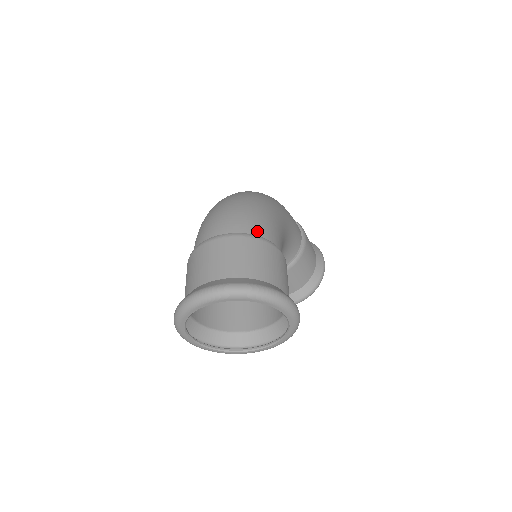
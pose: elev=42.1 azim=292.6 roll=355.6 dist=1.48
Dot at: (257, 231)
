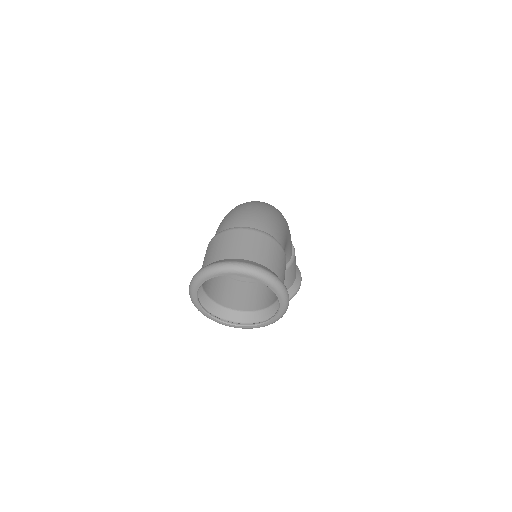
Dot at: (273, 234)
